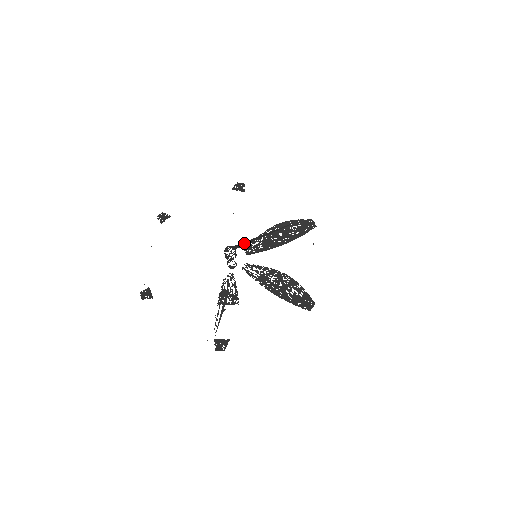
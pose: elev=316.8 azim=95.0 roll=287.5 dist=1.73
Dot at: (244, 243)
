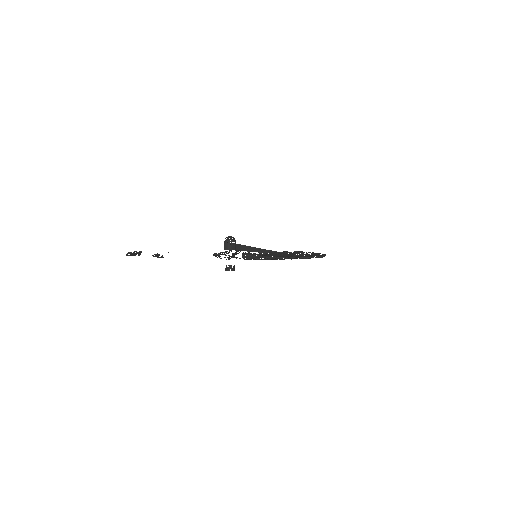
Dot at: (243, 248)
